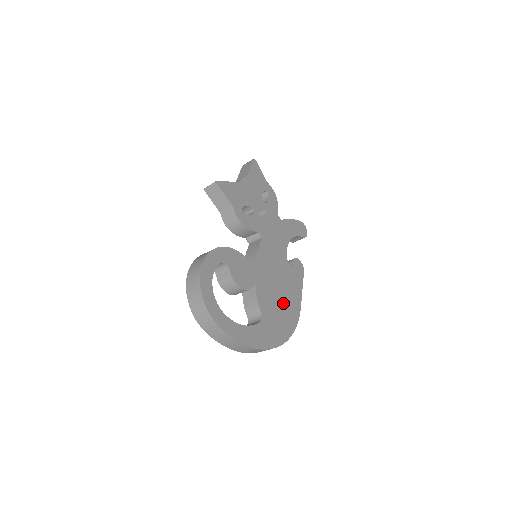
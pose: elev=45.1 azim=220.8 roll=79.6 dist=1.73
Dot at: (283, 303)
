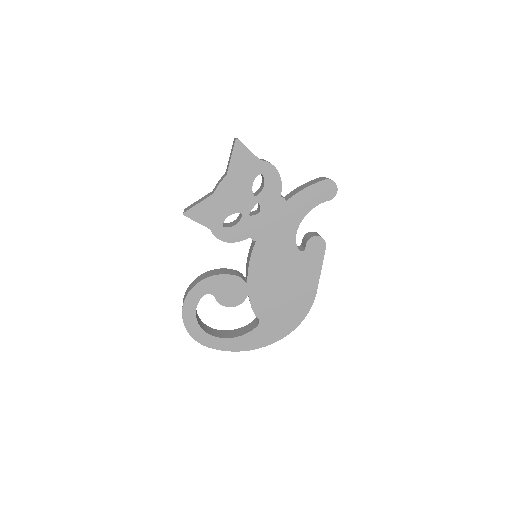
Dot at: (289, 297)
